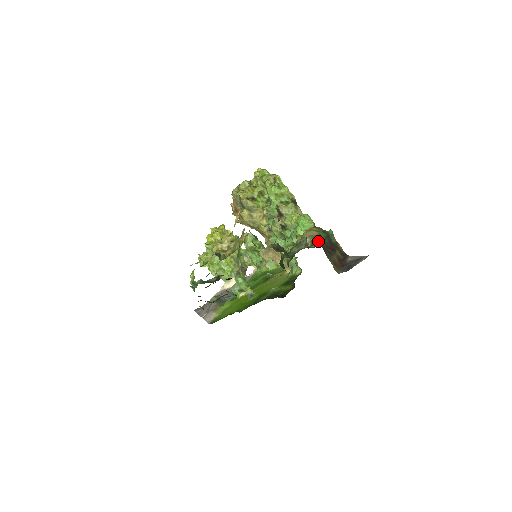
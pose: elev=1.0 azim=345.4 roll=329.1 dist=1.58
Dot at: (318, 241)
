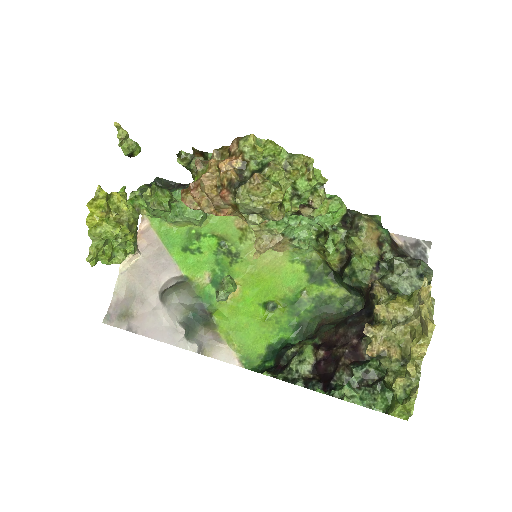
Dot at: (432, 270)
